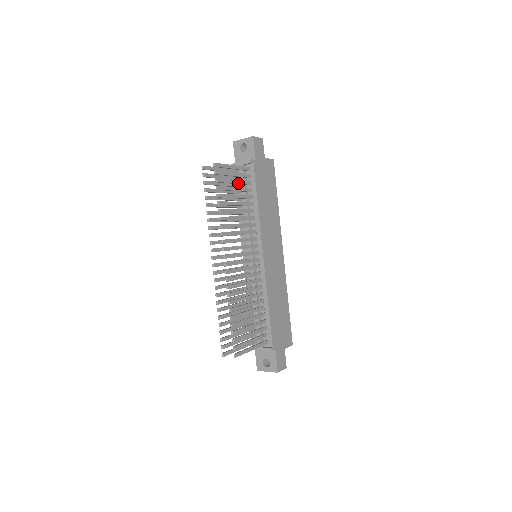
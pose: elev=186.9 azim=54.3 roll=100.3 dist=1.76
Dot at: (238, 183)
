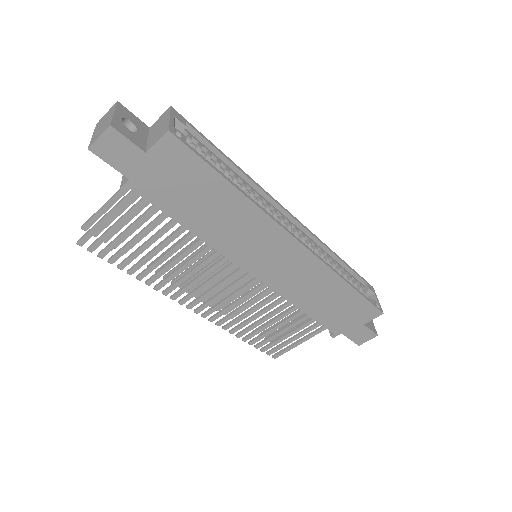
Dot at: (136, 227)
